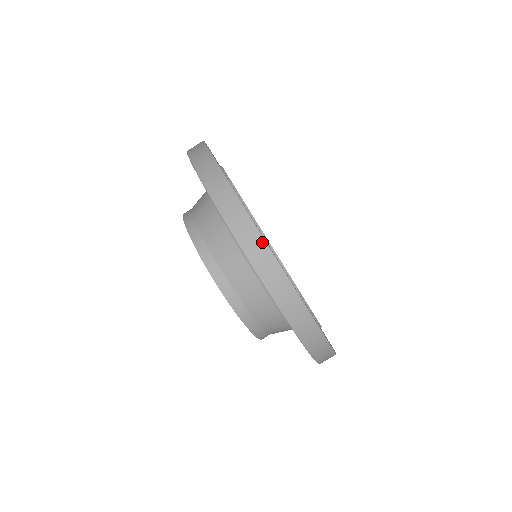
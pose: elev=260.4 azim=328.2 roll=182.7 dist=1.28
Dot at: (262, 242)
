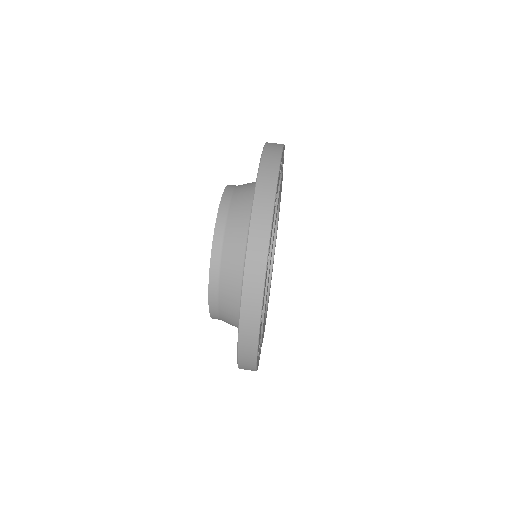
Dot at: (256, 335)
